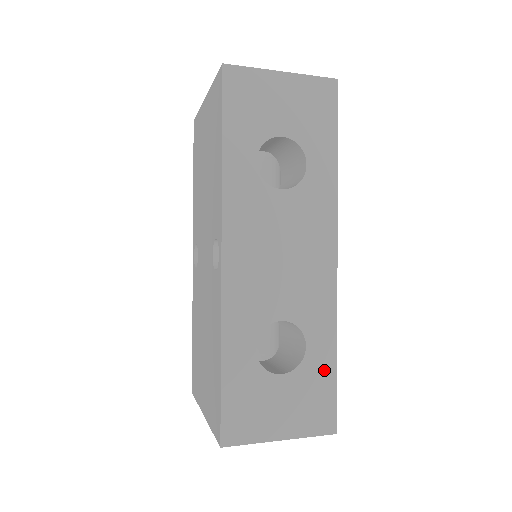
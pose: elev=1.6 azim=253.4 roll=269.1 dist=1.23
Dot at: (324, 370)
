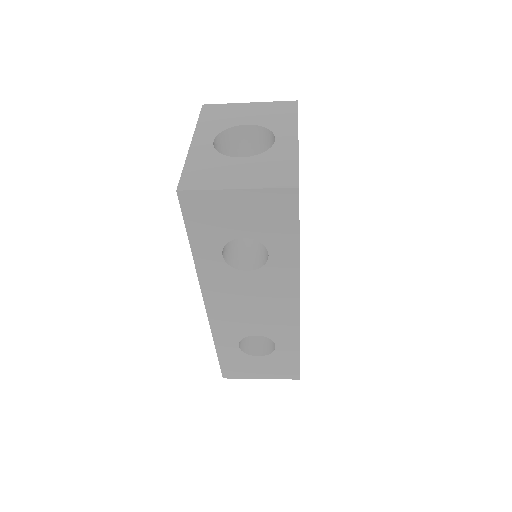
Dot at: (290, 356)
